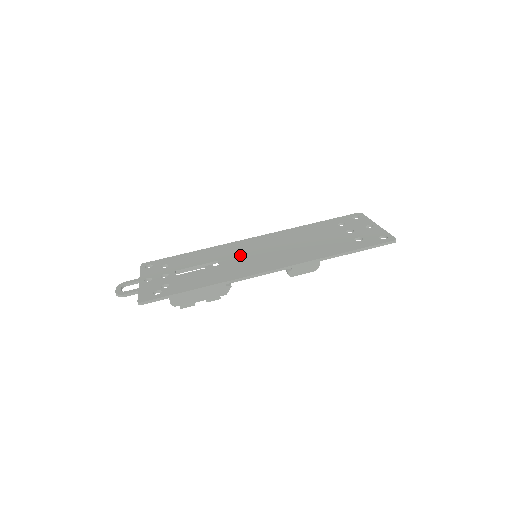
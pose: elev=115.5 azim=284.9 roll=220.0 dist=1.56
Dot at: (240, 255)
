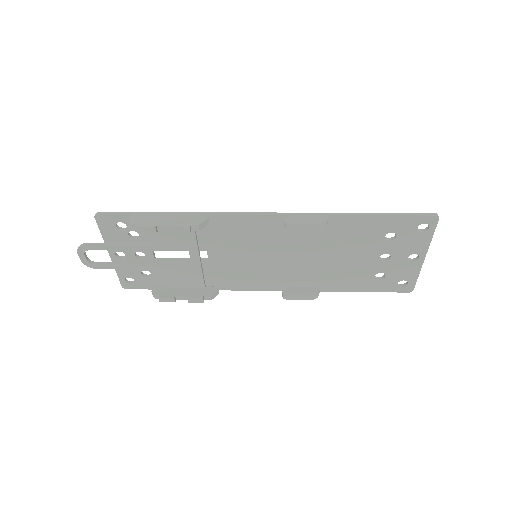
Dot at: (237, 257)
